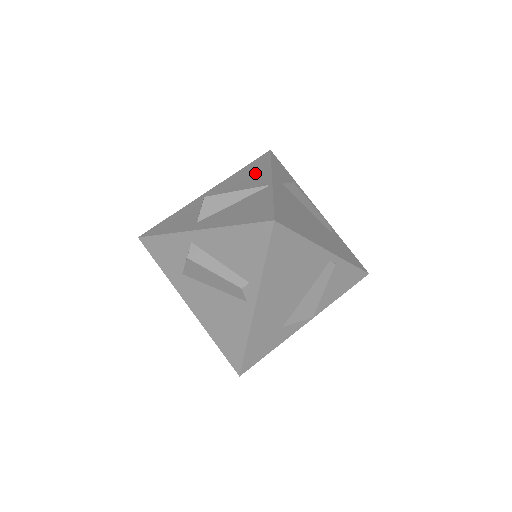
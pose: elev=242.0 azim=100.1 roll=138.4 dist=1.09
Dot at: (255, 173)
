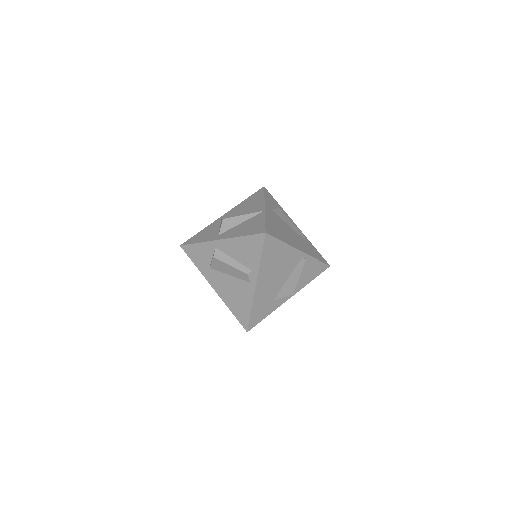
Dot at: (254, 203)
